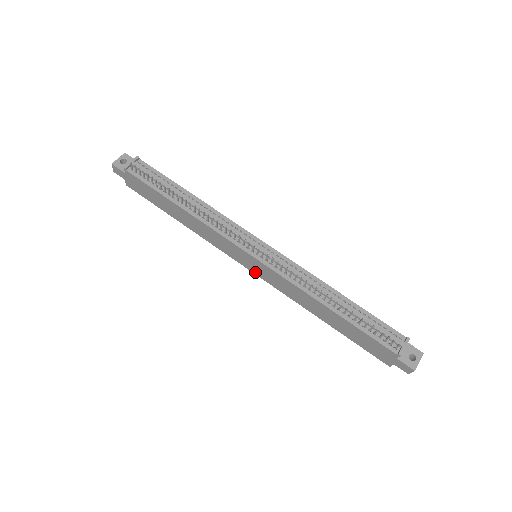
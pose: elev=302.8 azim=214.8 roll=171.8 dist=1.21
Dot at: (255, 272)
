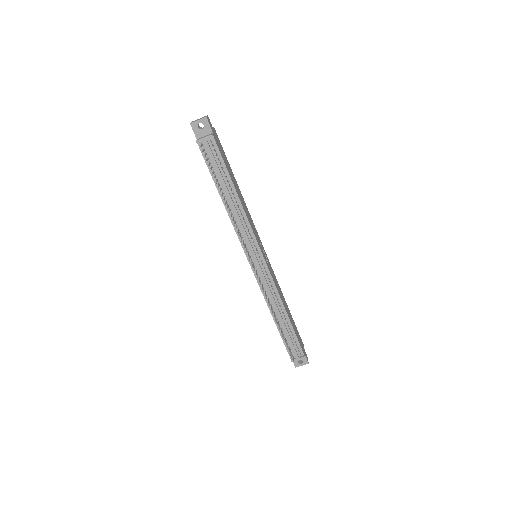
Dot at: occluded
